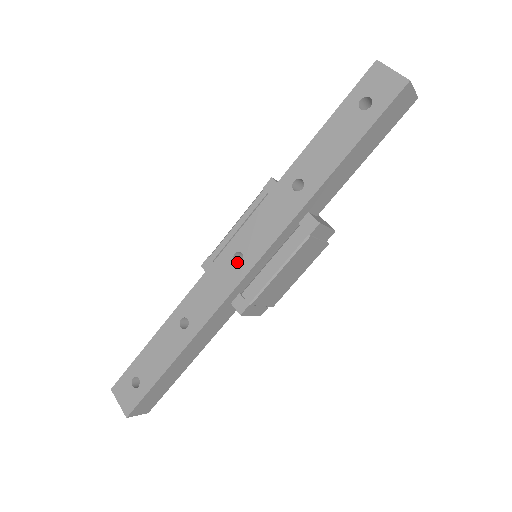
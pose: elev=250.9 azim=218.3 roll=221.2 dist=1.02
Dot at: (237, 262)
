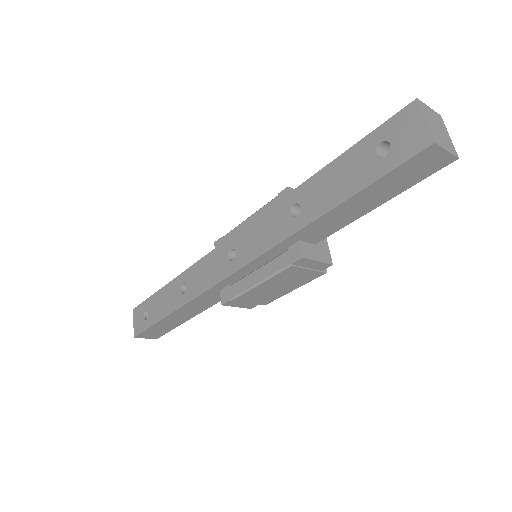
Dot at: (233, 257)
